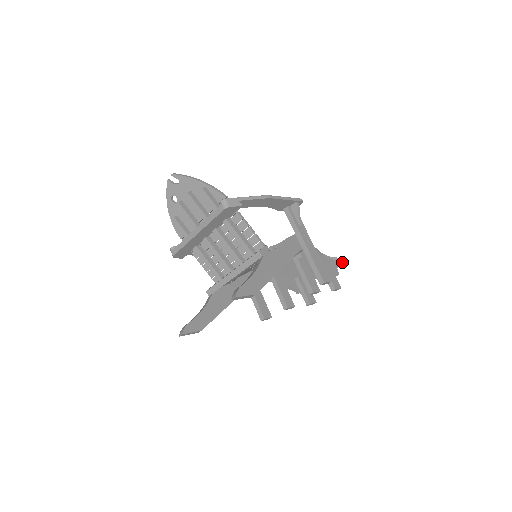
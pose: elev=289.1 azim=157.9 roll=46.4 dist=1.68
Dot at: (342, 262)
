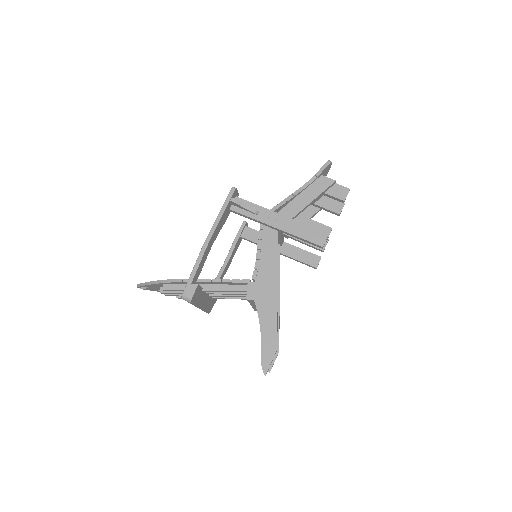
Dot at: (327, 167)
